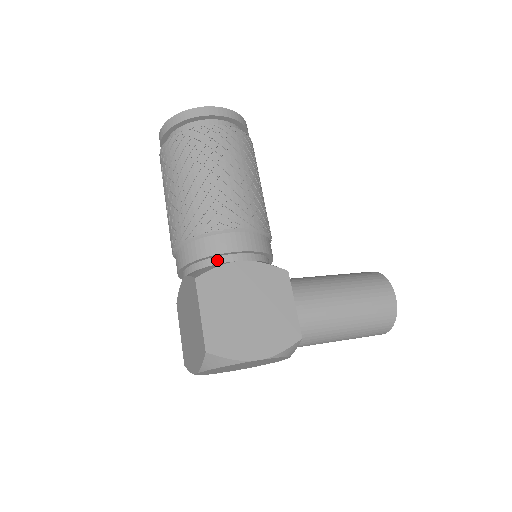
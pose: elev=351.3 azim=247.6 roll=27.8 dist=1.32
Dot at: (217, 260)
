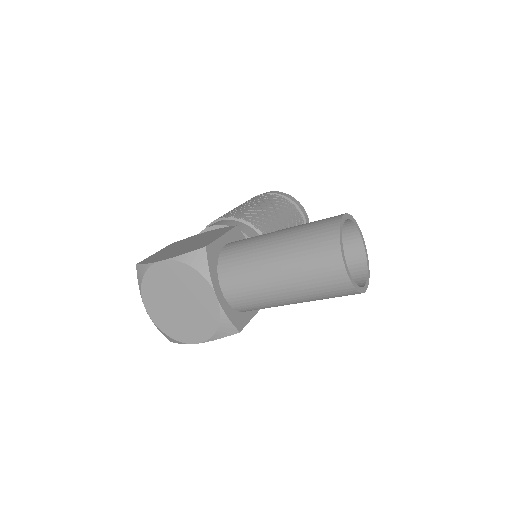
Dot at: occluded
